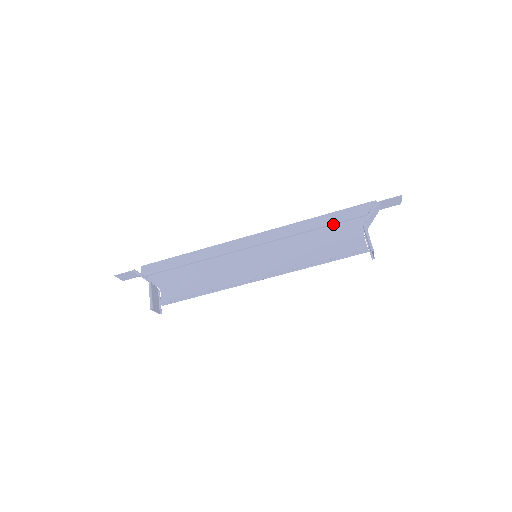
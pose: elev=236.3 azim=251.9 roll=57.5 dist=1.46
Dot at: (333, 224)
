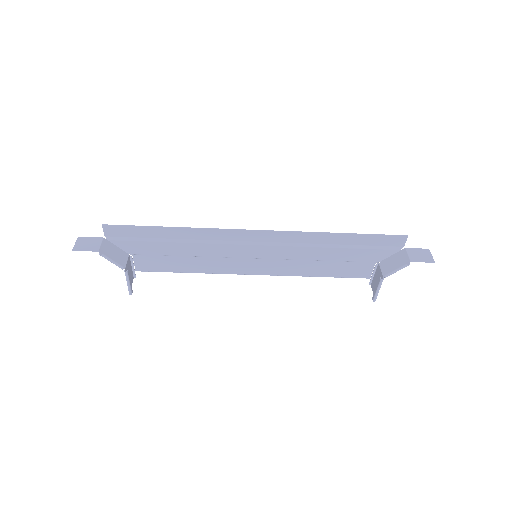
Dot at: (352, 247)
